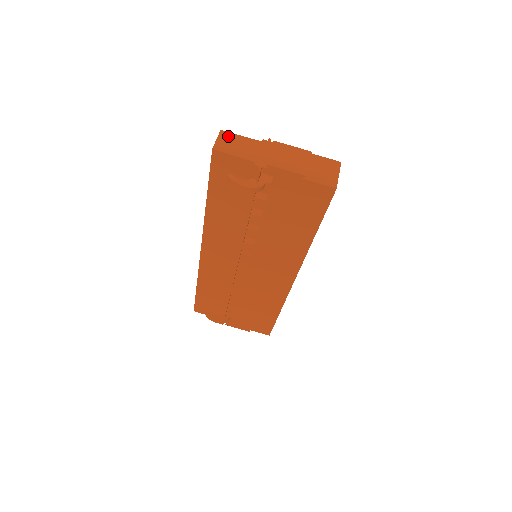
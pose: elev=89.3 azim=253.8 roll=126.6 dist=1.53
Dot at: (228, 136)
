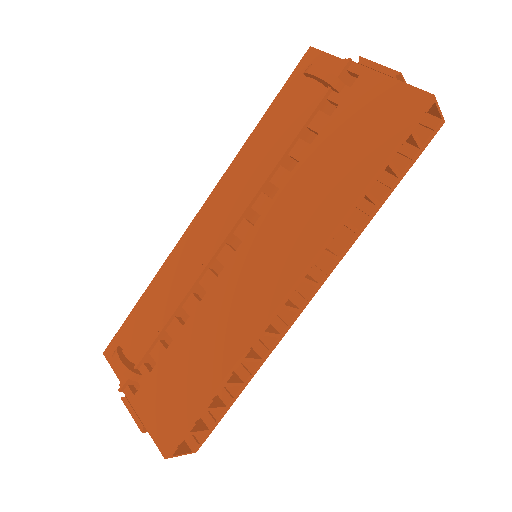
Dot at: occluded
